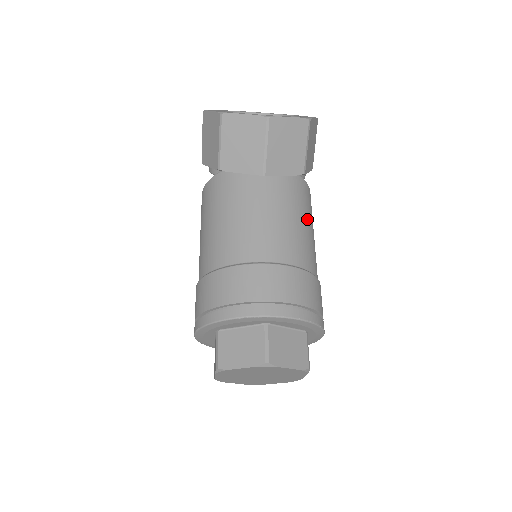
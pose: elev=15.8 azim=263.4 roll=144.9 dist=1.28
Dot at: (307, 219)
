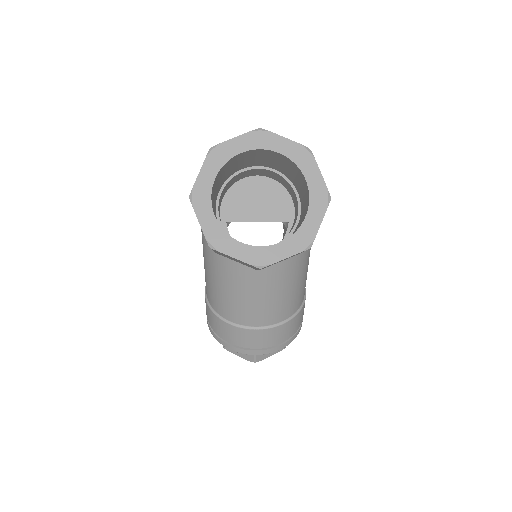
Dot at: (300, 276)
